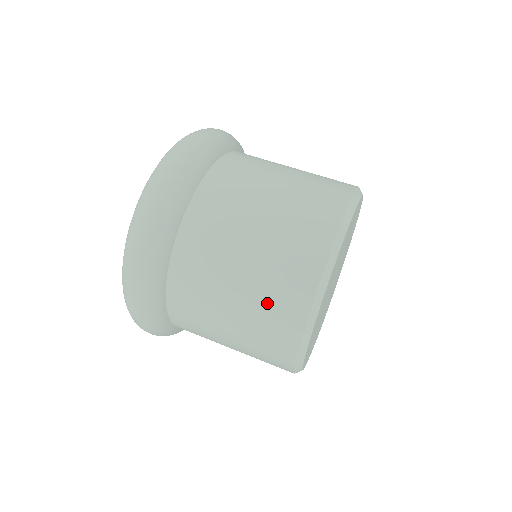
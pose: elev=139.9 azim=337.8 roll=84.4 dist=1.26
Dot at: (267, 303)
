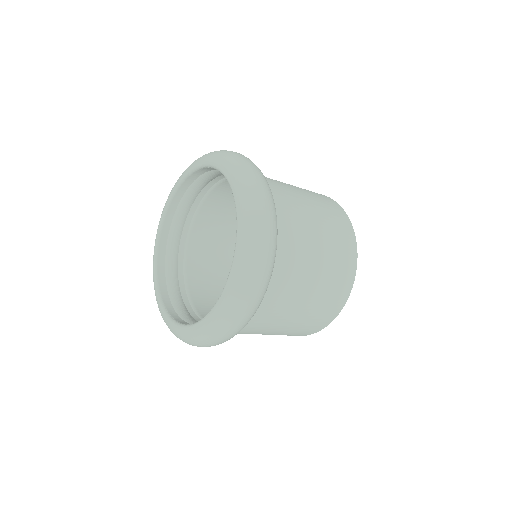
Dot at: (306, 325)
